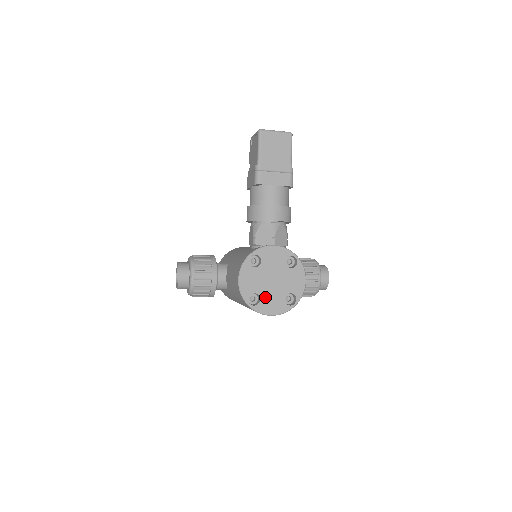
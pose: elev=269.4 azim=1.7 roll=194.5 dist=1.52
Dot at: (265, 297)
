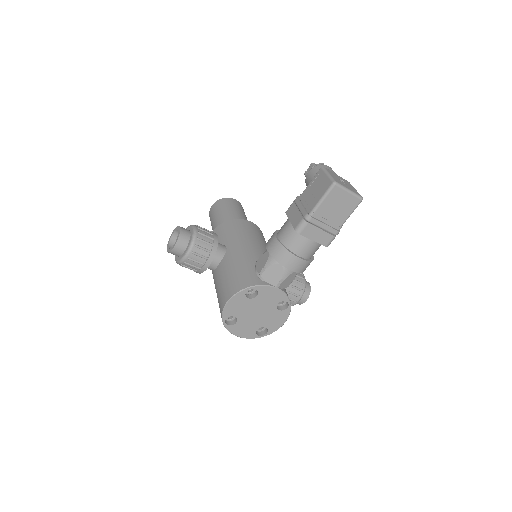
Dot at: (242, 322)
